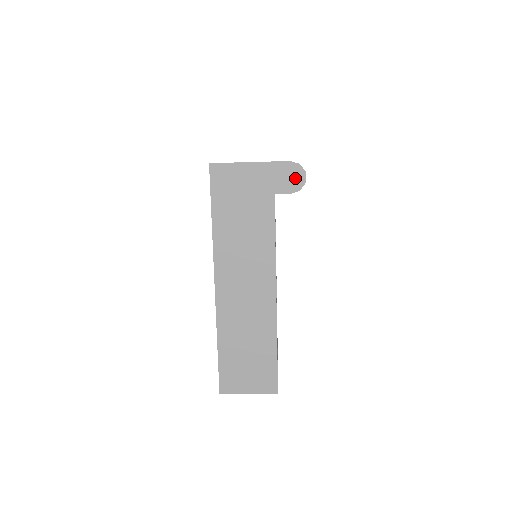
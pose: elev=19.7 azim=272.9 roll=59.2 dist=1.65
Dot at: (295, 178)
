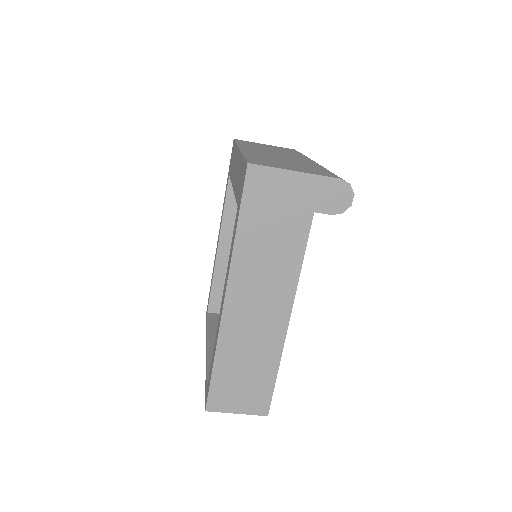
Dot at: (341, 198)
